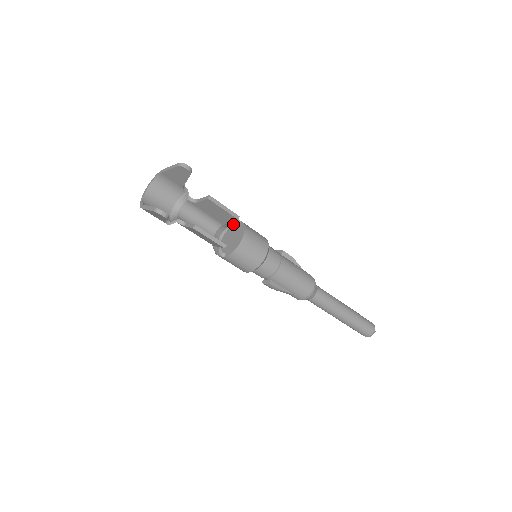
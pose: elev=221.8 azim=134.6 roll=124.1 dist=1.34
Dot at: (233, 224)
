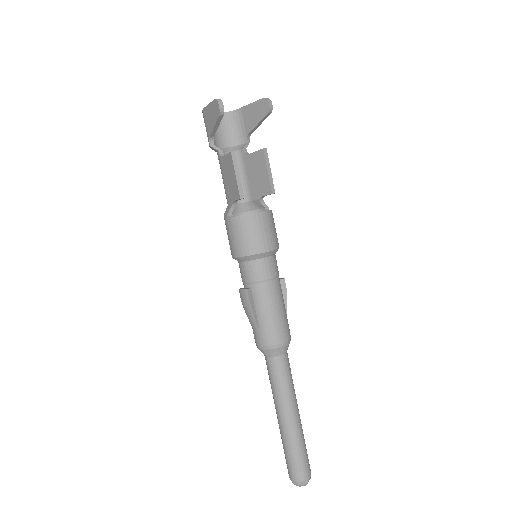
Dot at: (260, 210)
